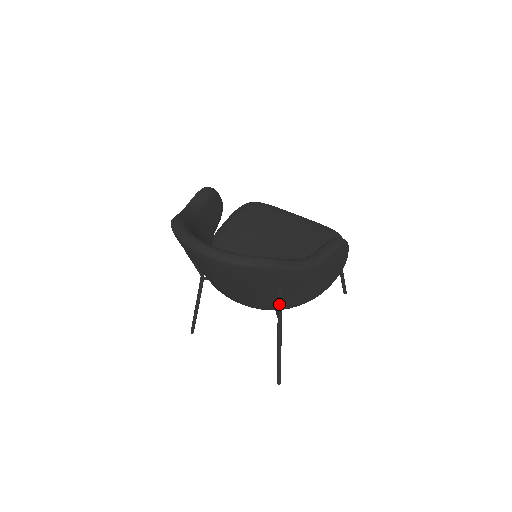
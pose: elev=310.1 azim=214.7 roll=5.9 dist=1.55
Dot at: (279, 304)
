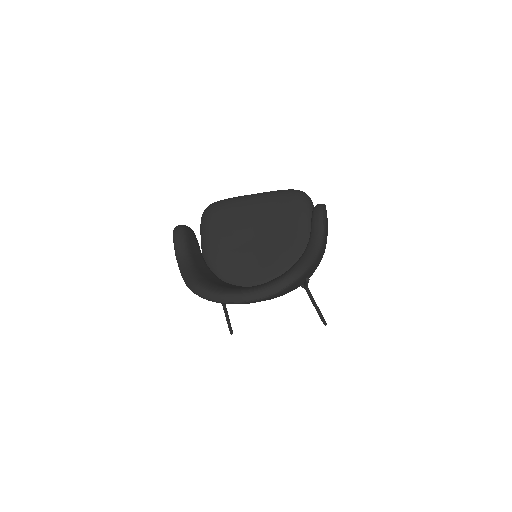
Dot at: (307, 284)
